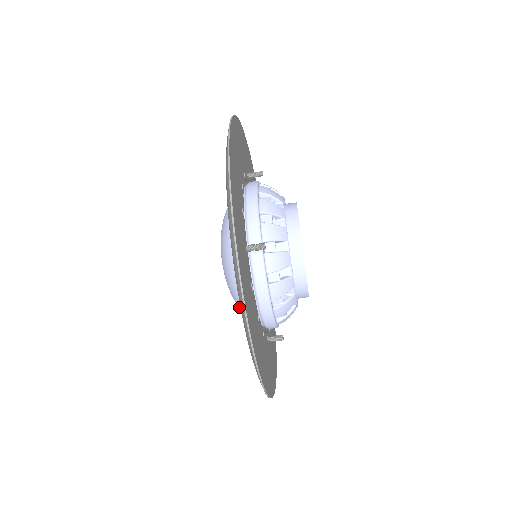
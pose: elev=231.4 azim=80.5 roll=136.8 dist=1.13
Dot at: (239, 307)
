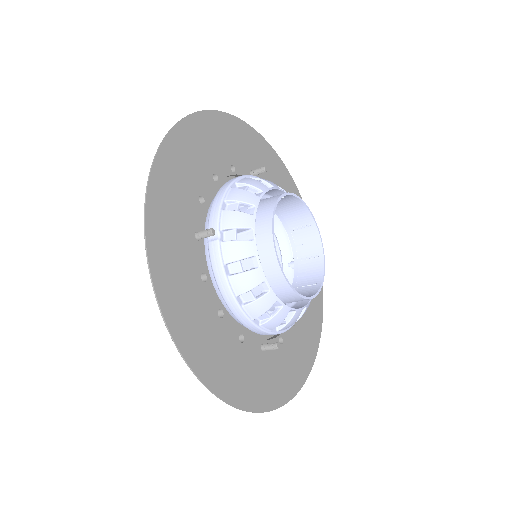
Dot at: occluded
